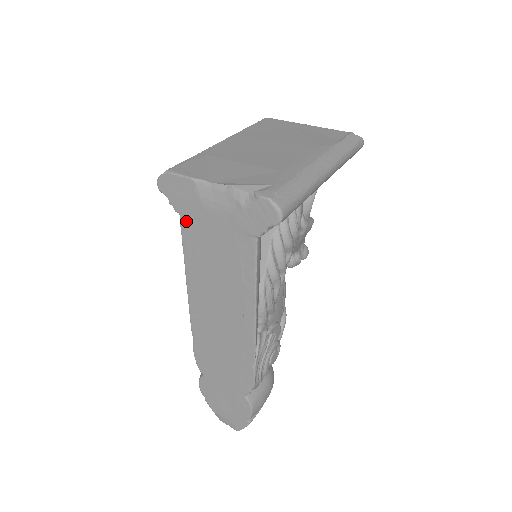
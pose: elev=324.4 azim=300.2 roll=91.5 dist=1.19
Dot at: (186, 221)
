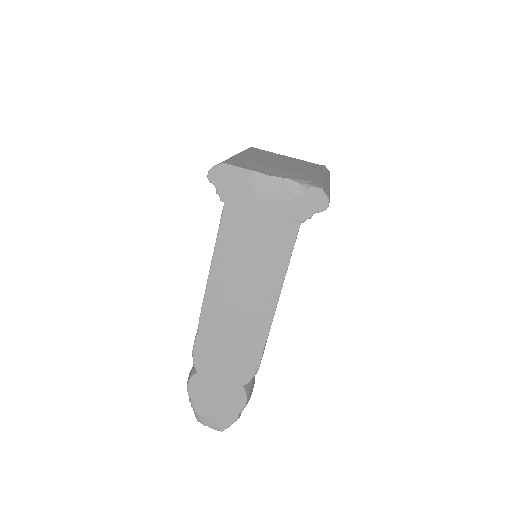
Dot at: (230, 209)
